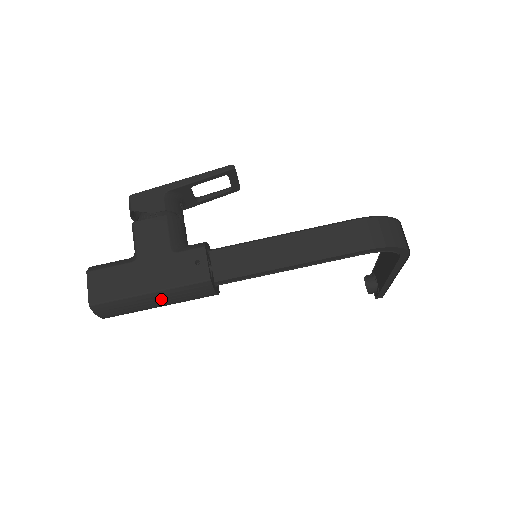
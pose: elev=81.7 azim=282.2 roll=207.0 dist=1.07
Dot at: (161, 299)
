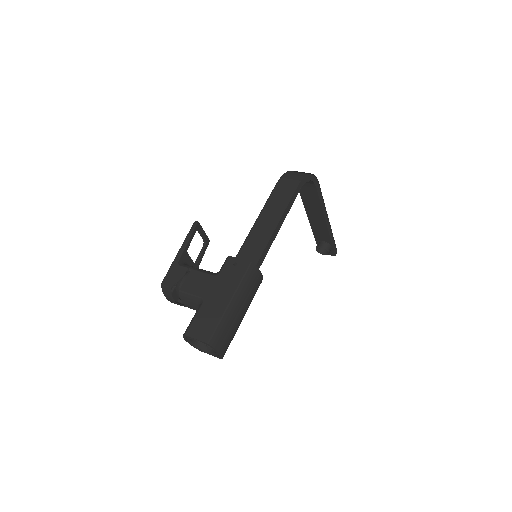
Dot at: (240, 302)
